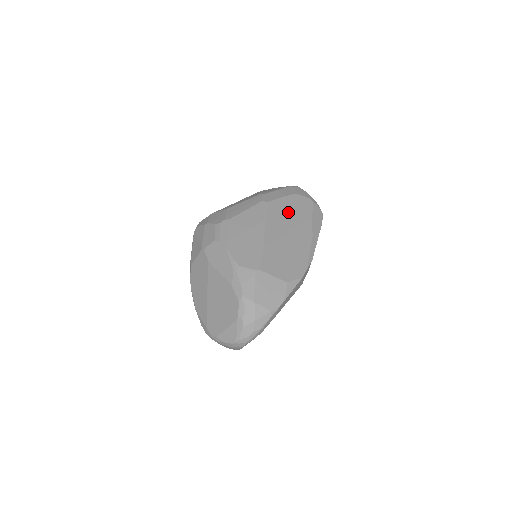
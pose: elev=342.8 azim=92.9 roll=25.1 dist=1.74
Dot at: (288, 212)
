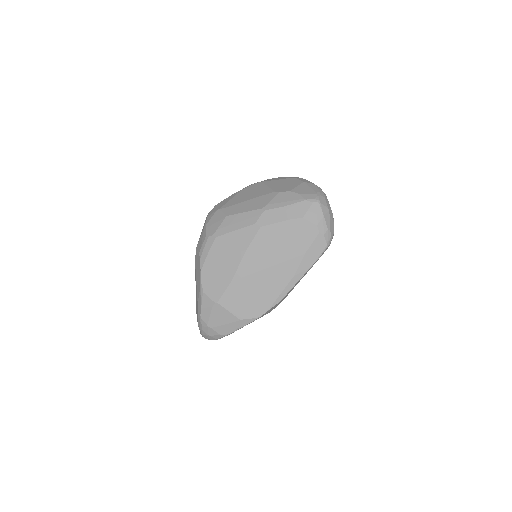
Dot at: (279, 243)
